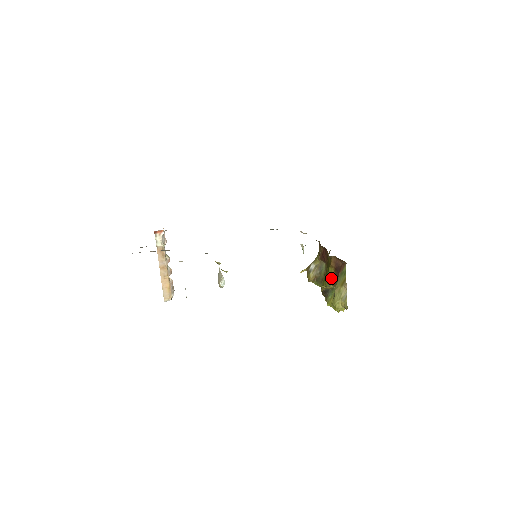
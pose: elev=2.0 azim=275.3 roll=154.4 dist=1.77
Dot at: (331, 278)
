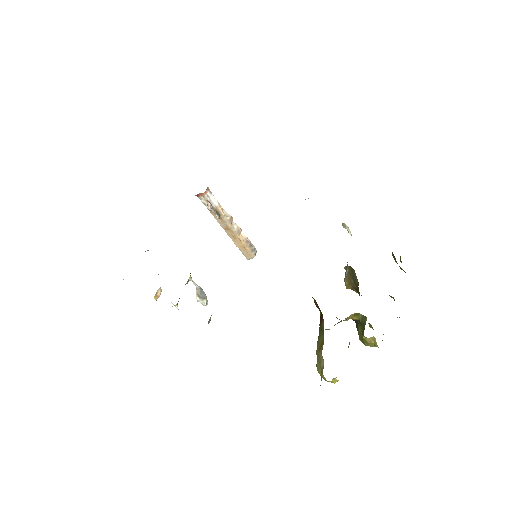
Dot at: occluded
